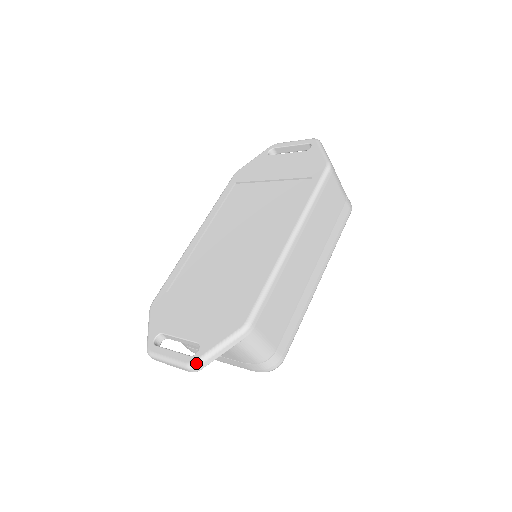
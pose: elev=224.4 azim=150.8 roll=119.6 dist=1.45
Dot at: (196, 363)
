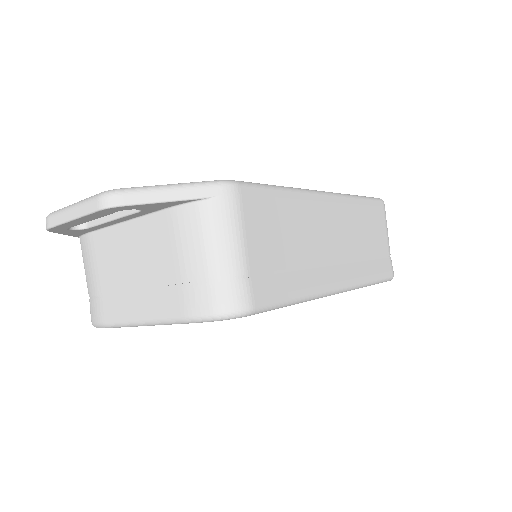
Dot at: (121, 189)
